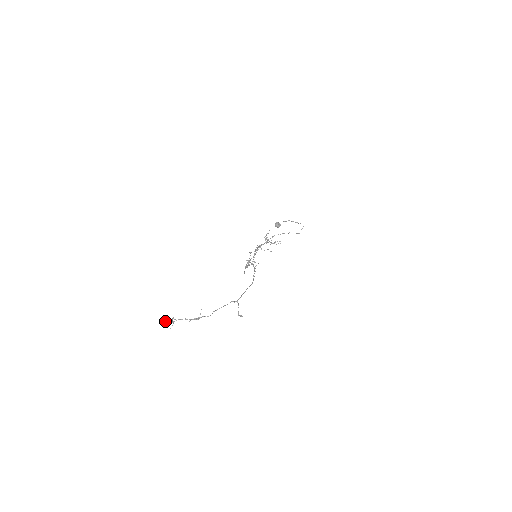
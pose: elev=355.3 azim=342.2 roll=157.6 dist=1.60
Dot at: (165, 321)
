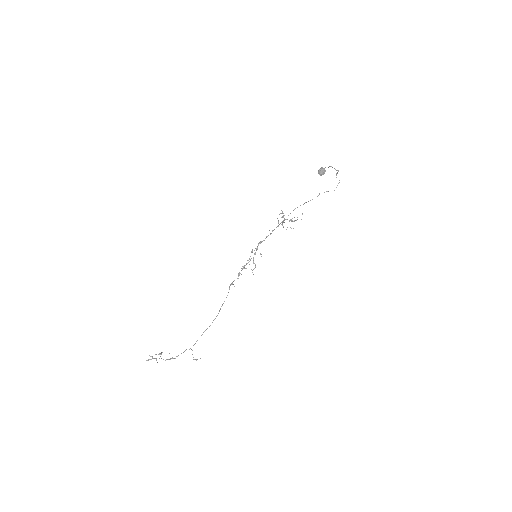
Dot at: (151, 359)
